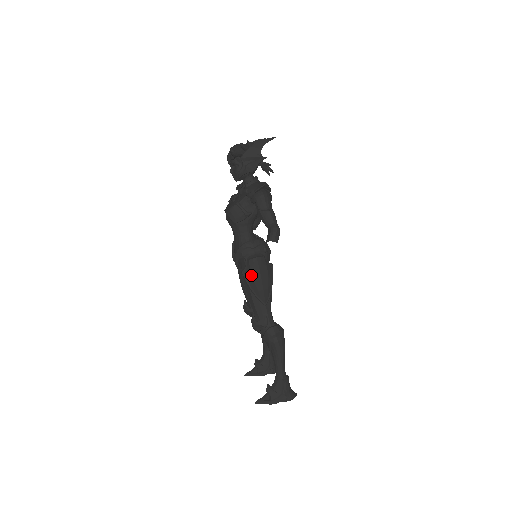
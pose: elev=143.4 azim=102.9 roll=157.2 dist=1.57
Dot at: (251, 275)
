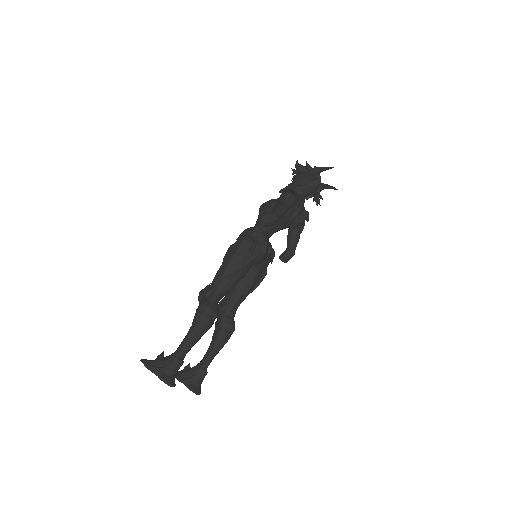
Dot at: (232, 247)
